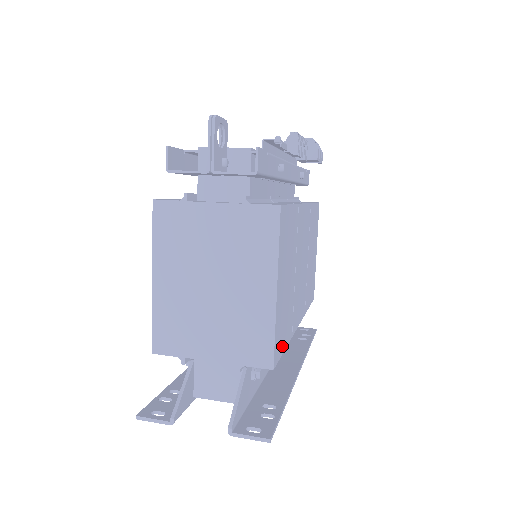
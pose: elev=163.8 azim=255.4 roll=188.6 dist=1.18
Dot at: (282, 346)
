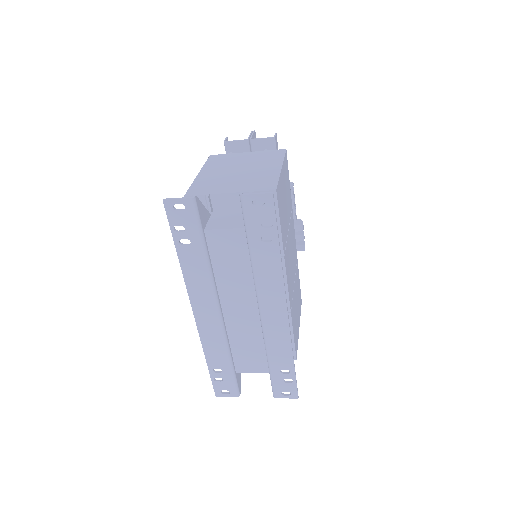
Dot at: (280, 216)
